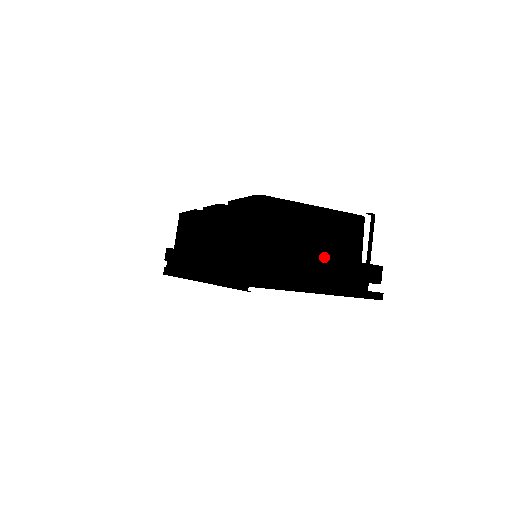
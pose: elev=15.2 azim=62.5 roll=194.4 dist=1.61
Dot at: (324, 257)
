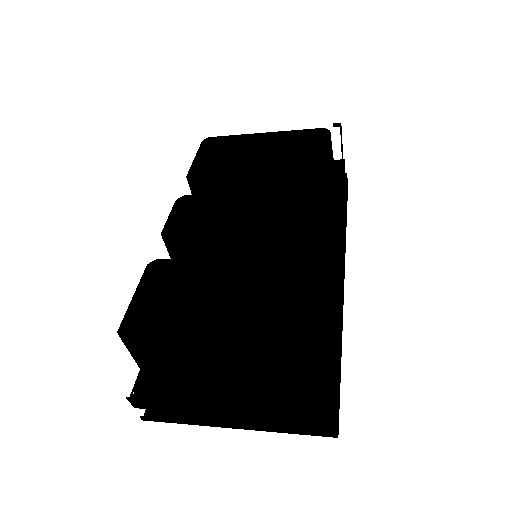
Dot at: (224, 404)
